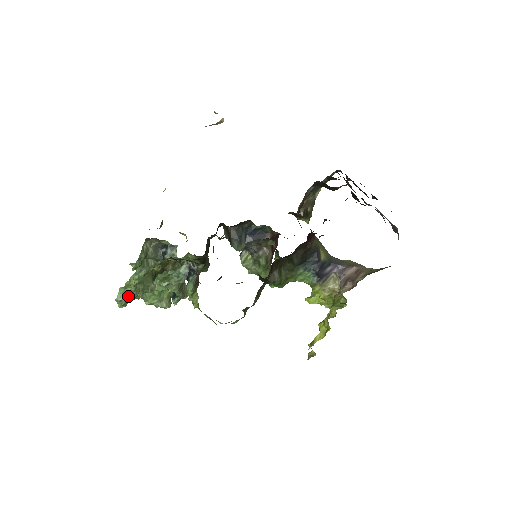
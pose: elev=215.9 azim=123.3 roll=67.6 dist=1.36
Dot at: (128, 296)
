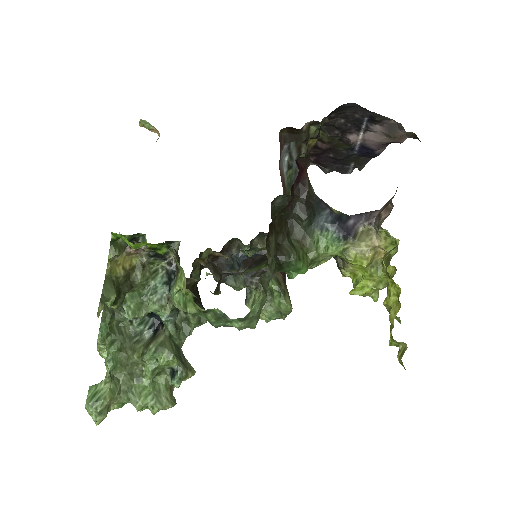
Dot at: (103, 393)
